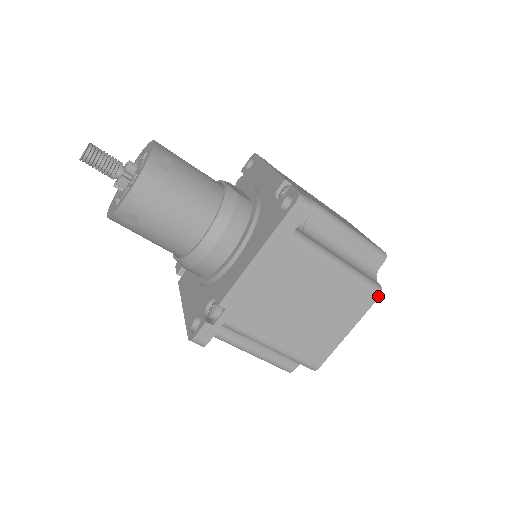
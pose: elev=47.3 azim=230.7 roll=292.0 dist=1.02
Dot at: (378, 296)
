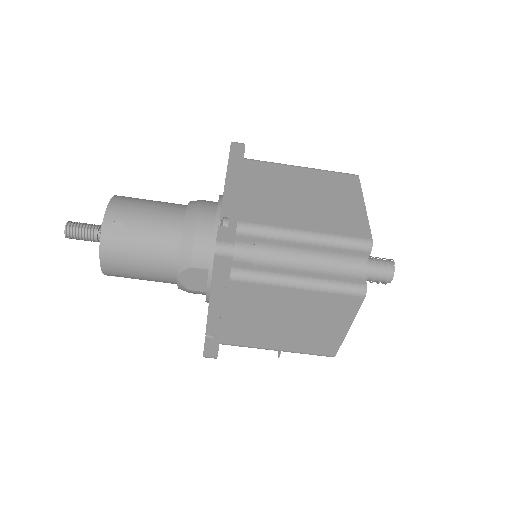
Dot at: (357, 176)
